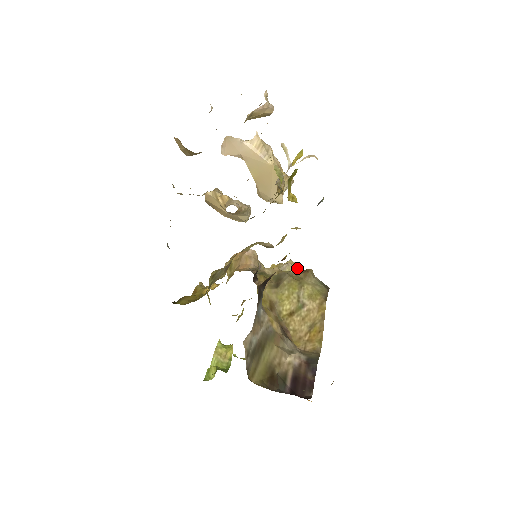
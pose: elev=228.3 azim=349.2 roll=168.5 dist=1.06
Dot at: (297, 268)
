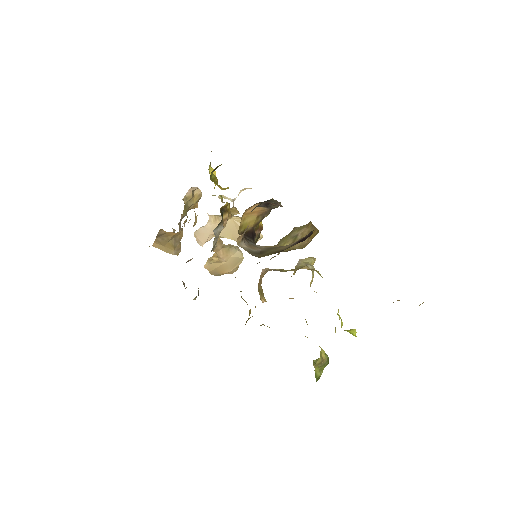
Dot at: (310, 258)
